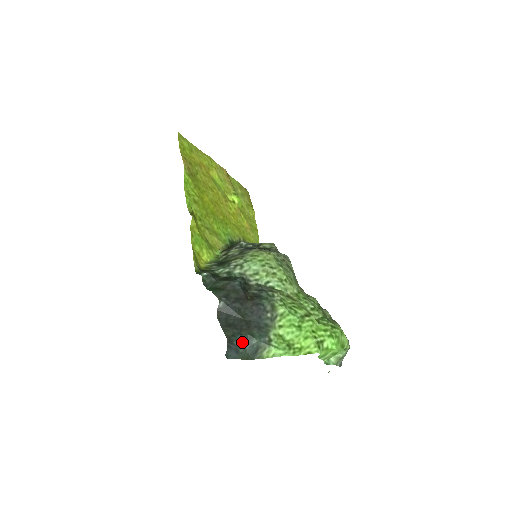
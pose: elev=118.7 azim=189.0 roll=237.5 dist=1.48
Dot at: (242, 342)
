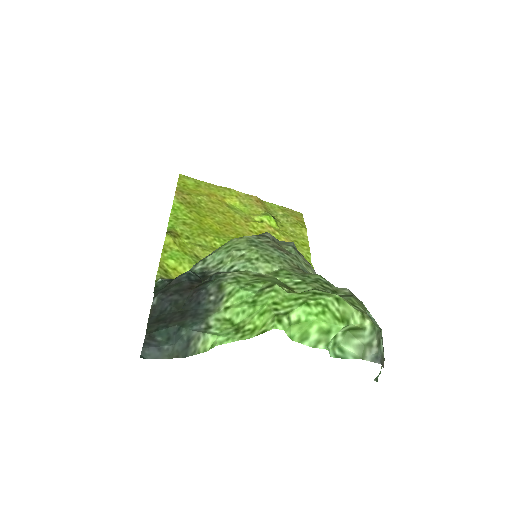
Dot at: (168, 336)
